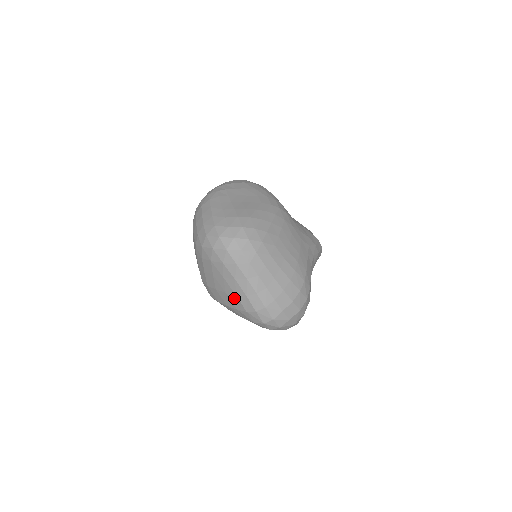
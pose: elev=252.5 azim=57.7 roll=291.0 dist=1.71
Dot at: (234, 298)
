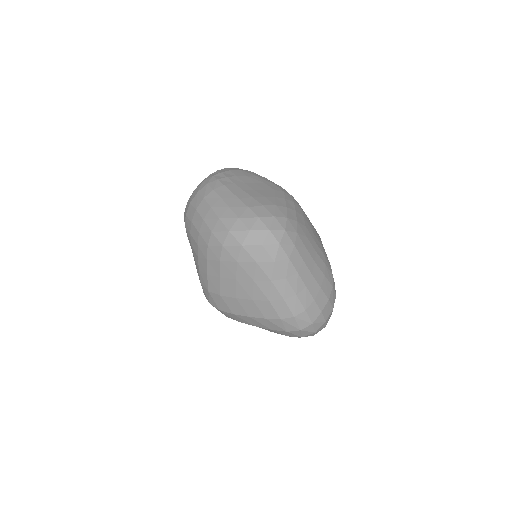
Dot at: (265, 305)
